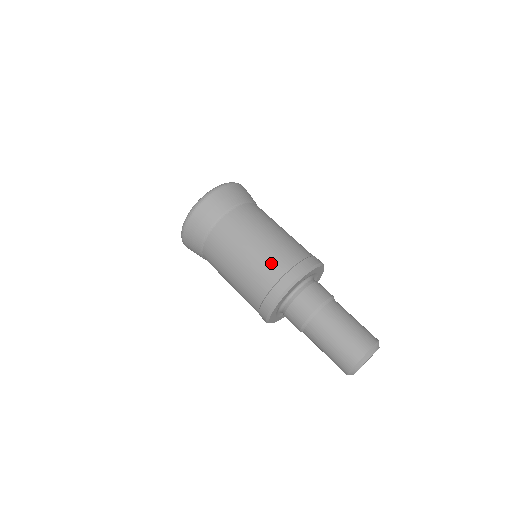
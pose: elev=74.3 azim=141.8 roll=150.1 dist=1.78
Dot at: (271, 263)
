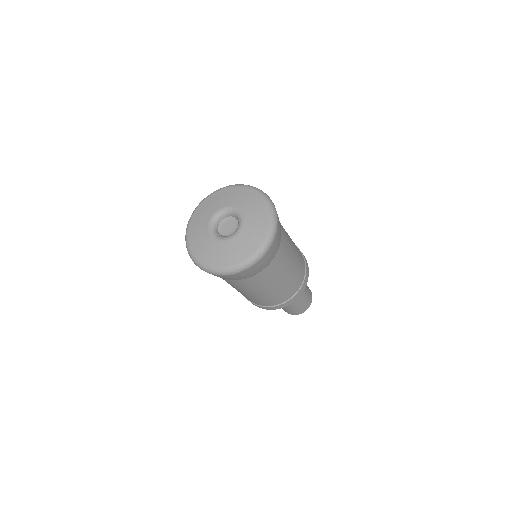
Dot at: (280, 297)
